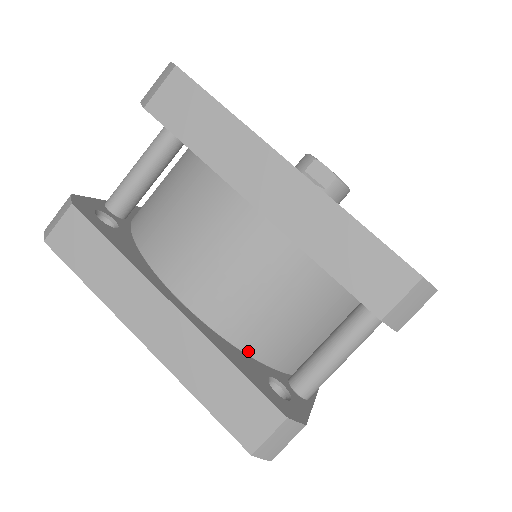
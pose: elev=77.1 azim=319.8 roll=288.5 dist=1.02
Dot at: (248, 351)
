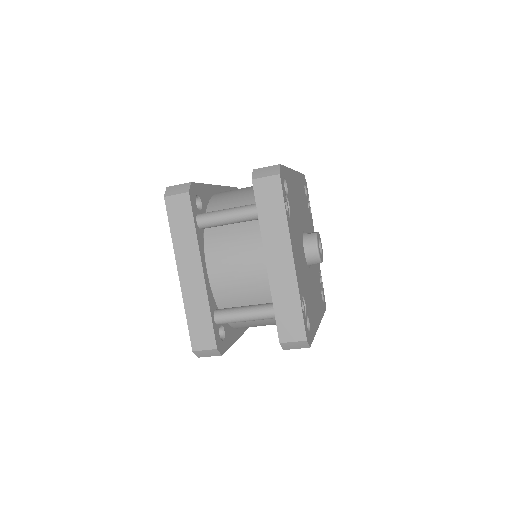
Dot at: occluded
